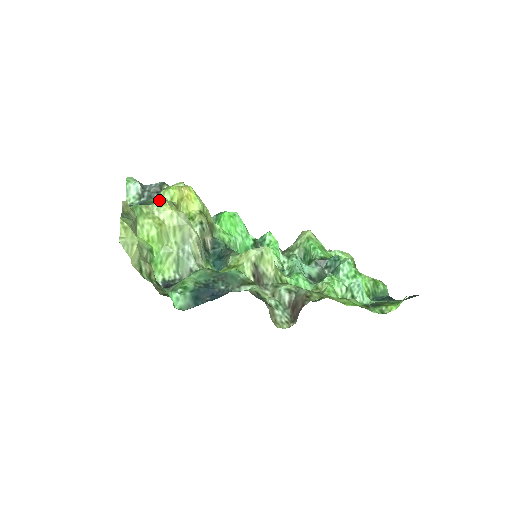
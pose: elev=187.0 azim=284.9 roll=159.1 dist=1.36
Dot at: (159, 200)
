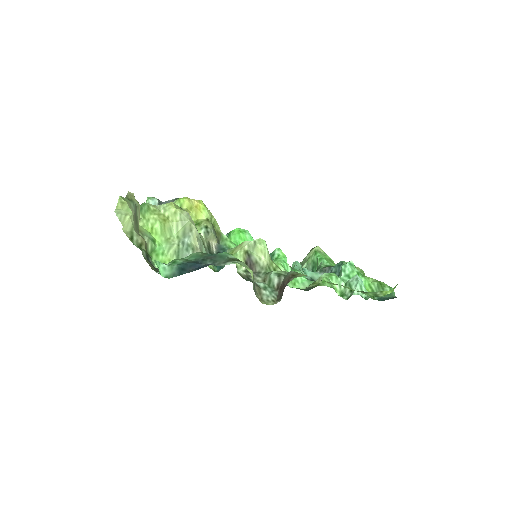
Dot at: occluded
